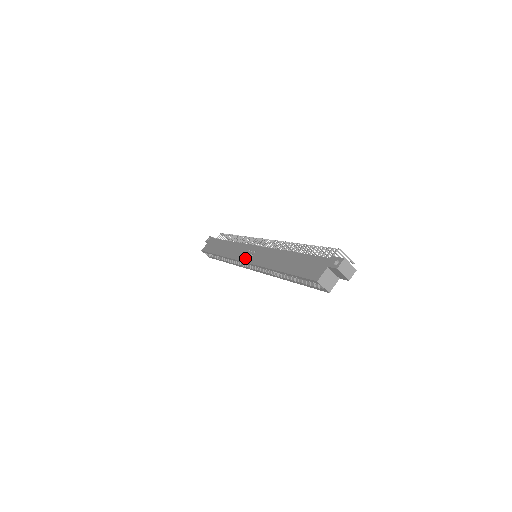
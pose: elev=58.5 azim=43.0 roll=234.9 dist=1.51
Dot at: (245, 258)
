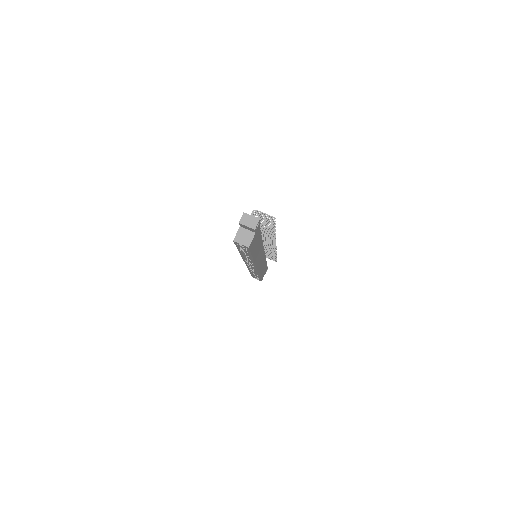
Dot at: occluded
